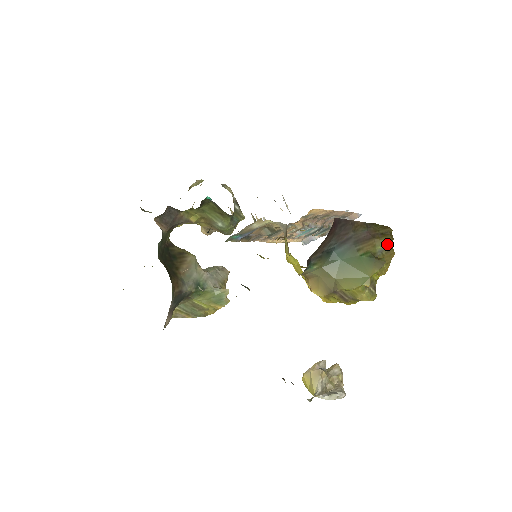
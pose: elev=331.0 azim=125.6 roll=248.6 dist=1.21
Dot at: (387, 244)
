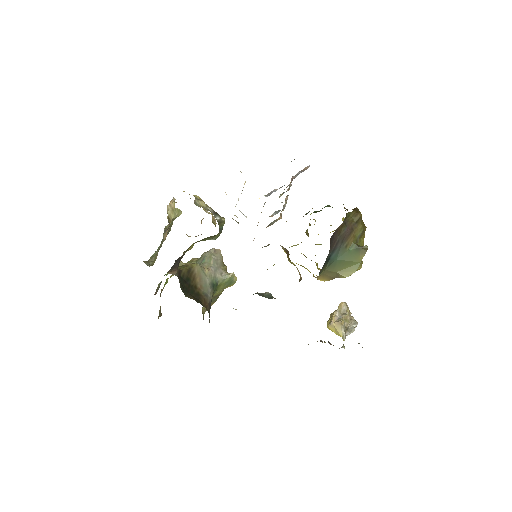
Dot at: (362, 229)
